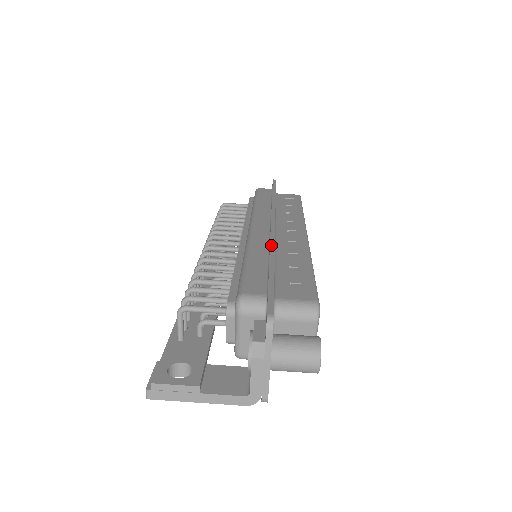
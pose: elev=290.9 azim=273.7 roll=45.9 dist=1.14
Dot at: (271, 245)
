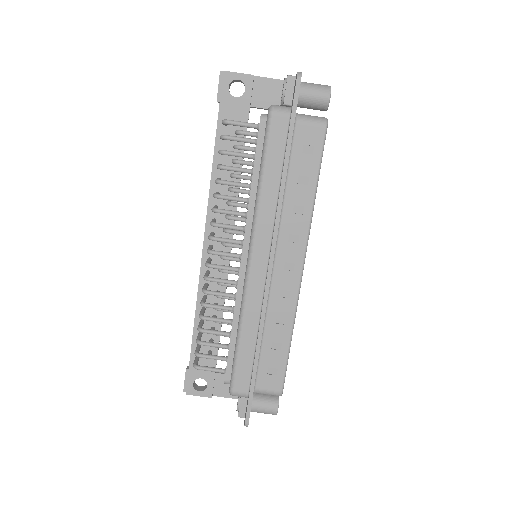
Dot at: (260, 325)
